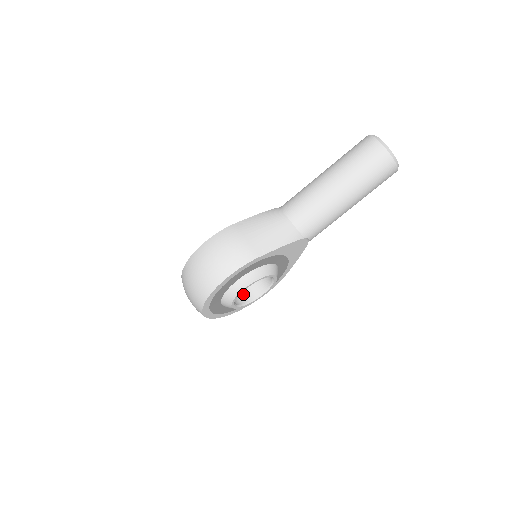
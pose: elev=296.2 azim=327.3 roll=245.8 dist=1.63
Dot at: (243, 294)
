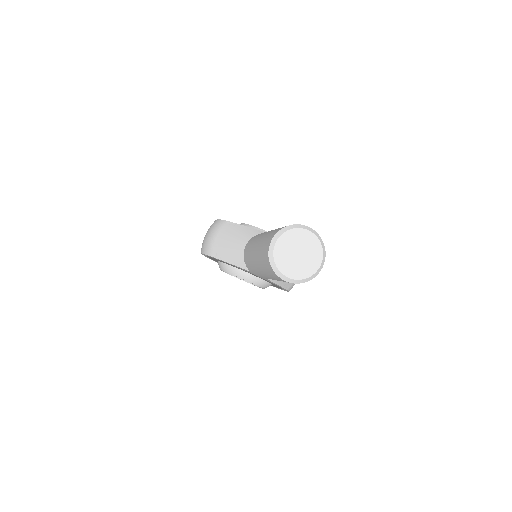
Dot at: occluded
